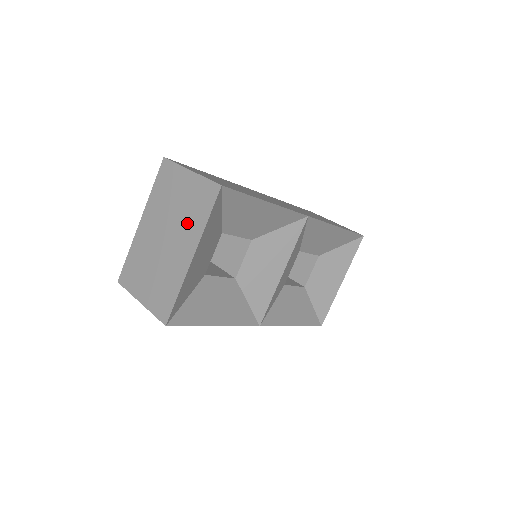
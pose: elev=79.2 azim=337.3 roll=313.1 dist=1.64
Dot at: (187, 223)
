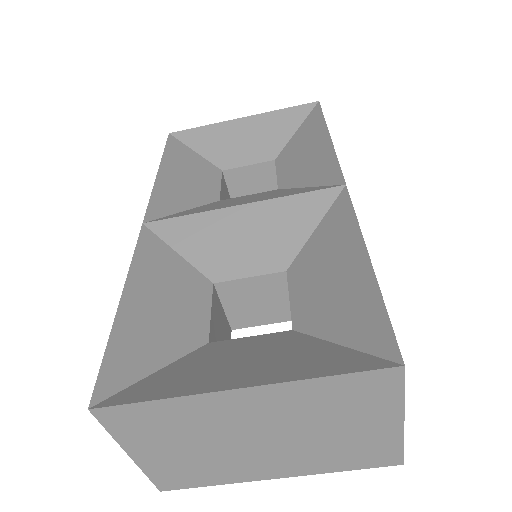
Dot at: (316, 455)
